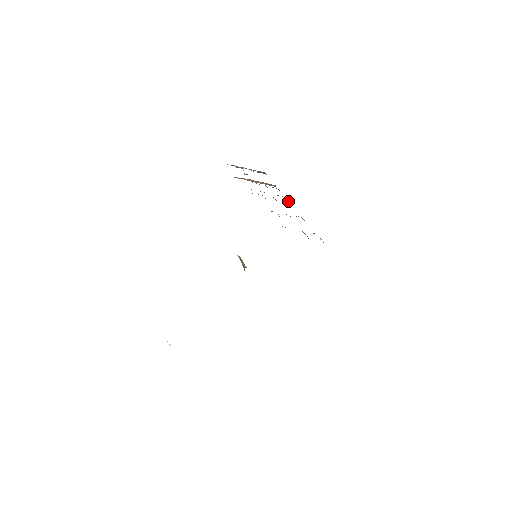
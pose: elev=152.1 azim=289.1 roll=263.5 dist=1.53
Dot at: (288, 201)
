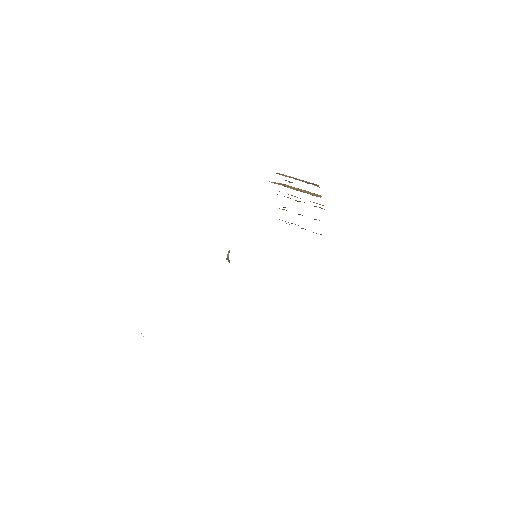
Dot at: (322, 208)
